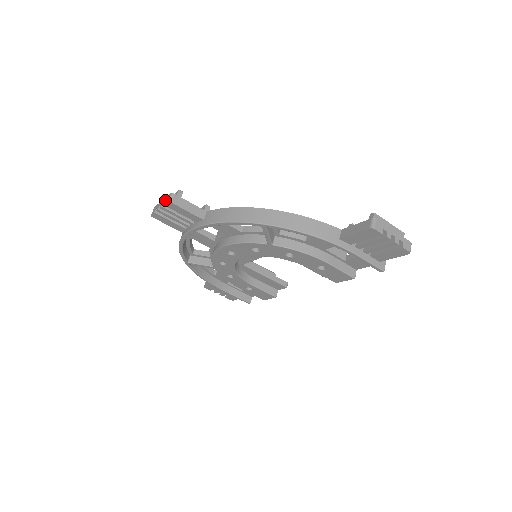
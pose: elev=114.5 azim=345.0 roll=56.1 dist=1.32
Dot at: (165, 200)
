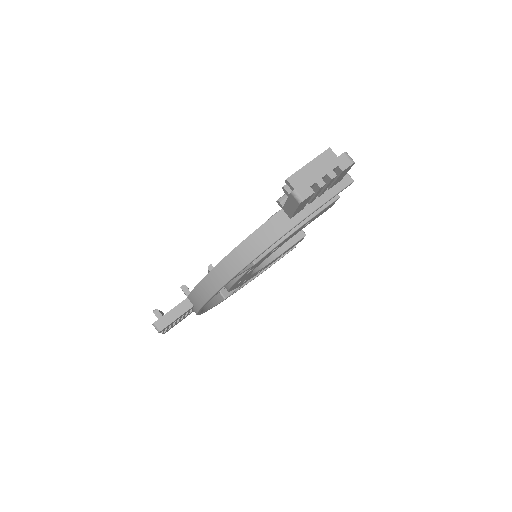
Dot at: occluded
